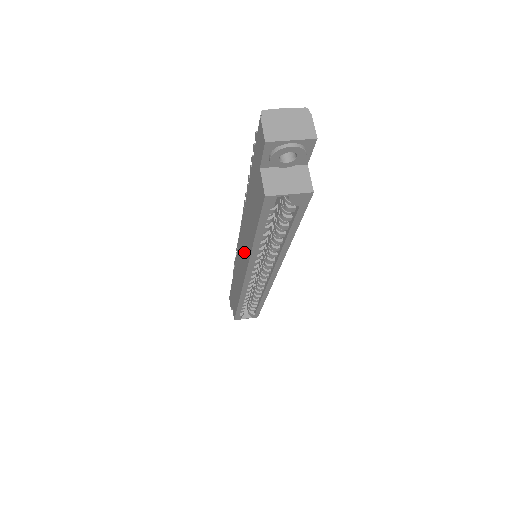
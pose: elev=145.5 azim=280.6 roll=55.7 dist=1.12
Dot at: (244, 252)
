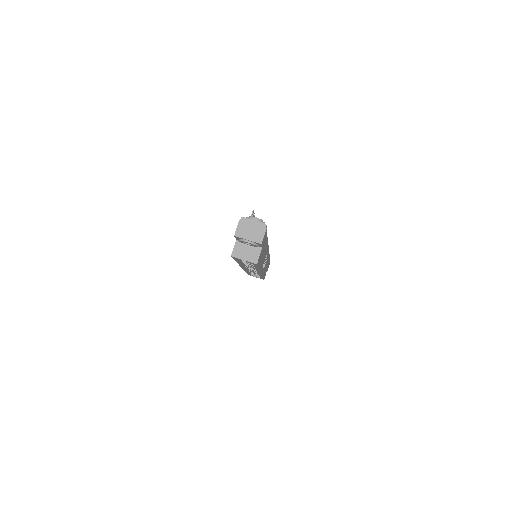
Dot at: occluded
